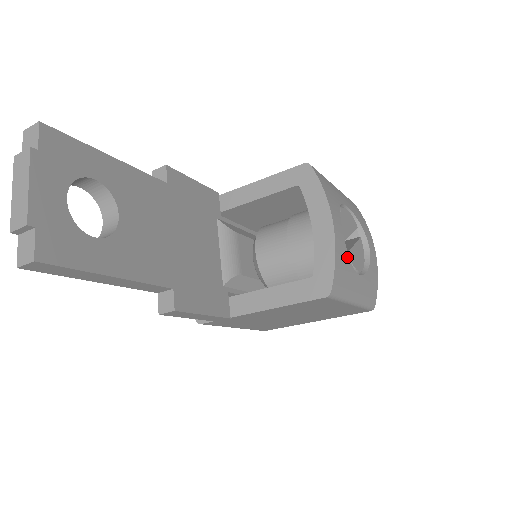
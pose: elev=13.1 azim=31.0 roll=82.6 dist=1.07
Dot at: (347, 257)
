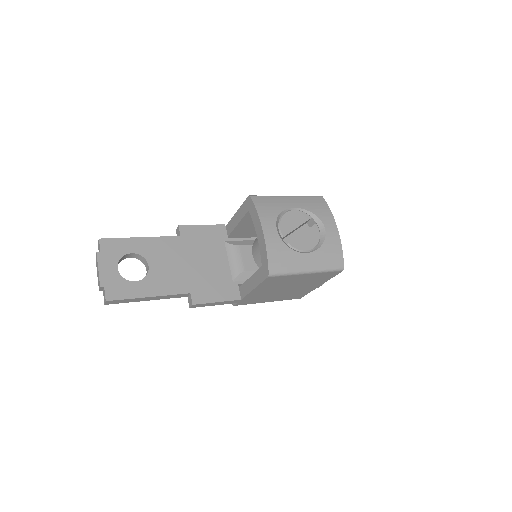
Dot at: (285, 247)
